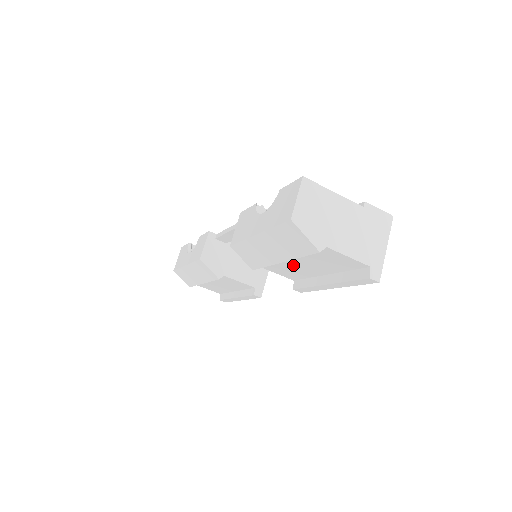
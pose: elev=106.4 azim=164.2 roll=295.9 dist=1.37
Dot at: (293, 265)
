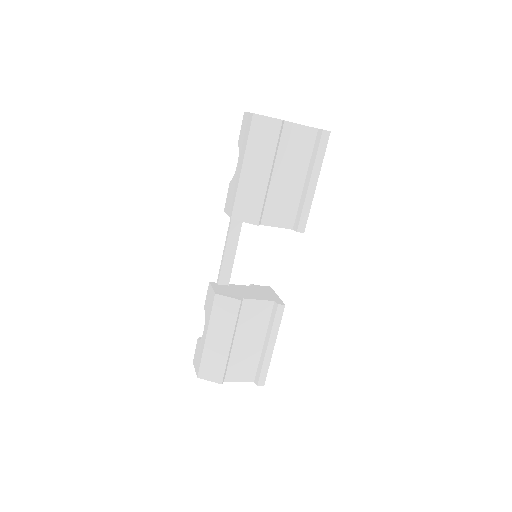
Dot at: (280, 188)
